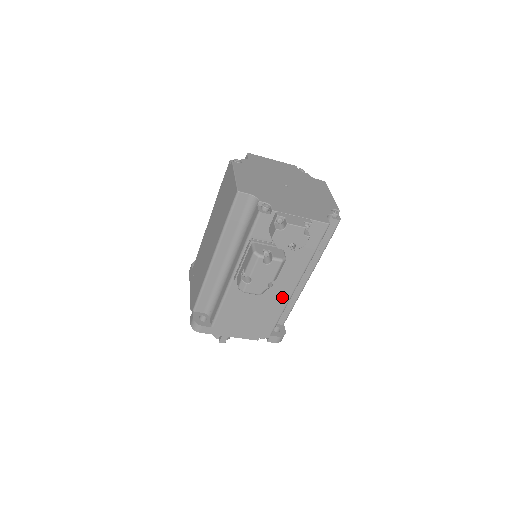
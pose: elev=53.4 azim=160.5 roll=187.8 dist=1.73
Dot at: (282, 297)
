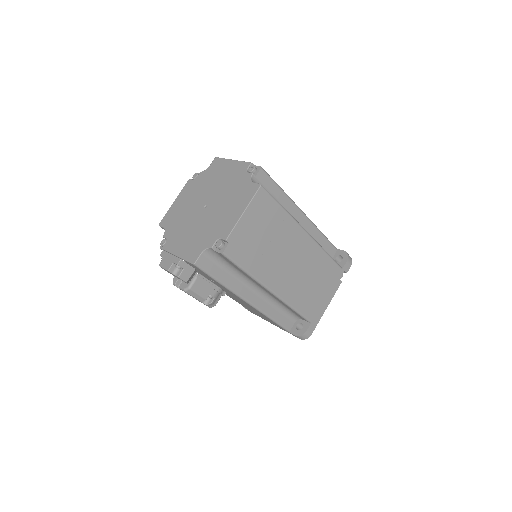
Dot at: (252, 307)
